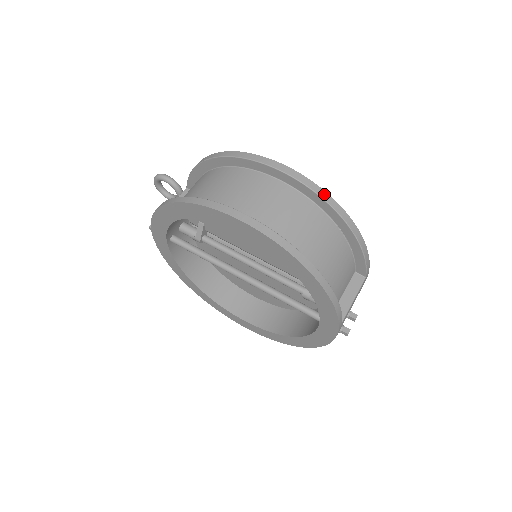
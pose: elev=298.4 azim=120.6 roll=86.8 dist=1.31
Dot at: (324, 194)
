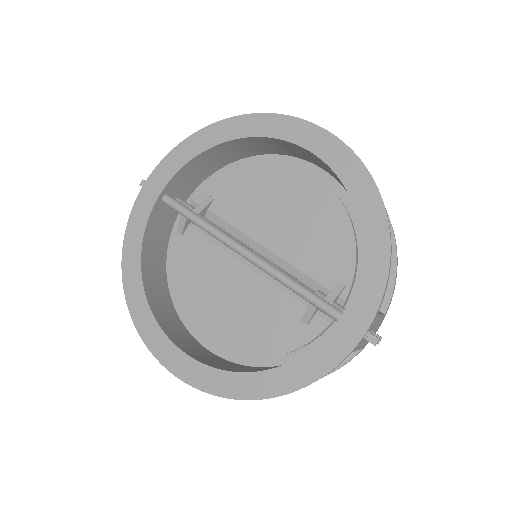
Dot at: occluded
